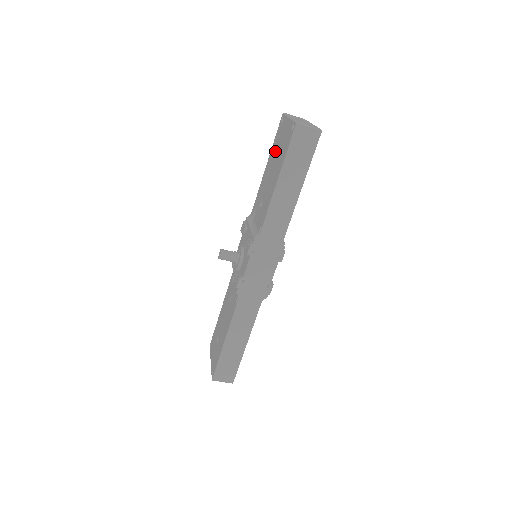
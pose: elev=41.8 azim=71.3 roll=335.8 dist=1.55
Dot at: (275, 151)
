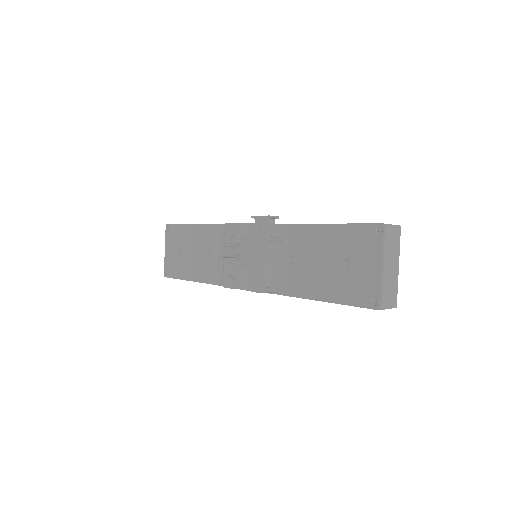
Dot at: (342, 250)
